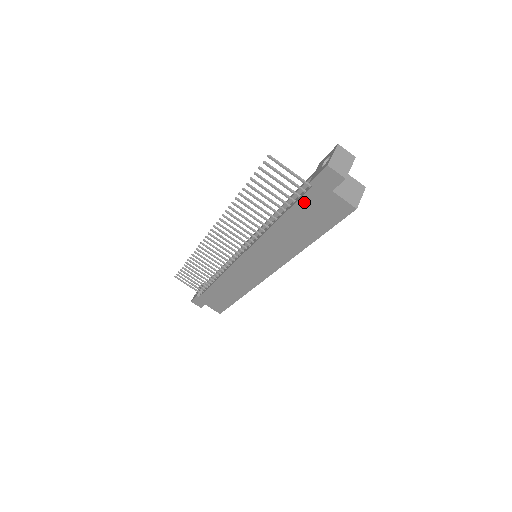
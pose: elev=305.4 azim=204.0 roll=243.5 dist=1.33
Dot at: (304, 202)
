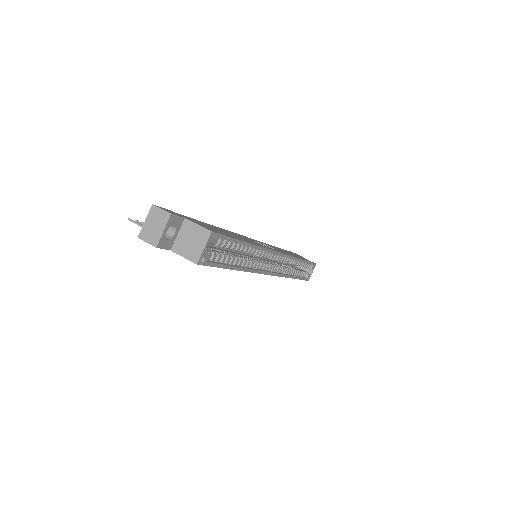
Dot at: occluded
